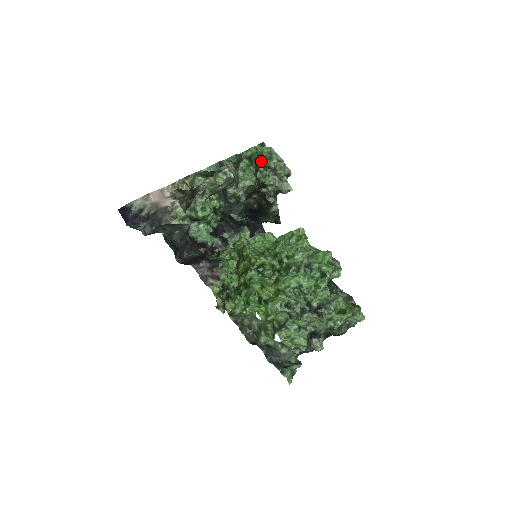
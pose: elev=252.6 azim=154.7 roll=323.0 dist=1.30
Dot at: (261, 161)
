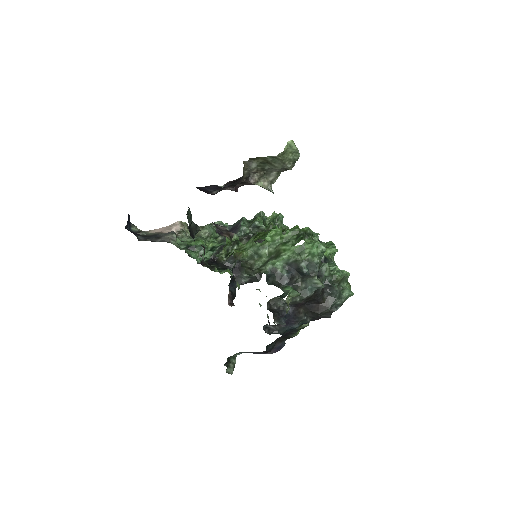
Dot at: (276, 219)
